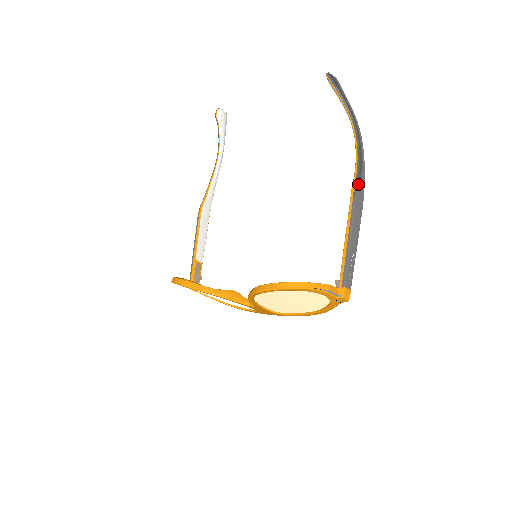
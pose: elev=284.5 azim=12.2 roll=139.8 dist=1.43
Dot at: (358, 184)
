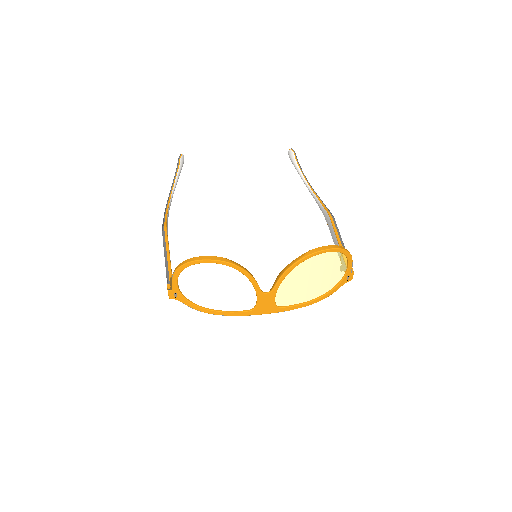
Dot at: (330, 212)
